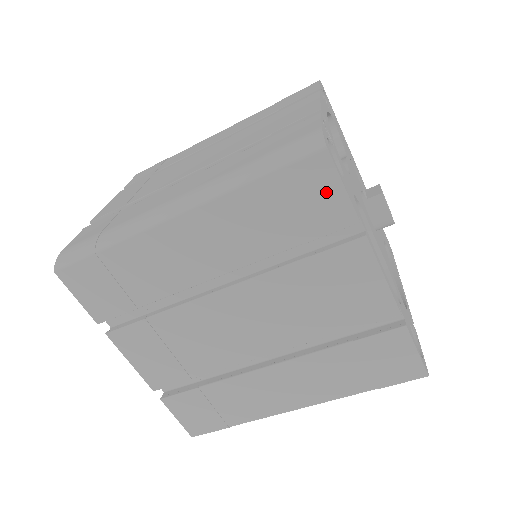
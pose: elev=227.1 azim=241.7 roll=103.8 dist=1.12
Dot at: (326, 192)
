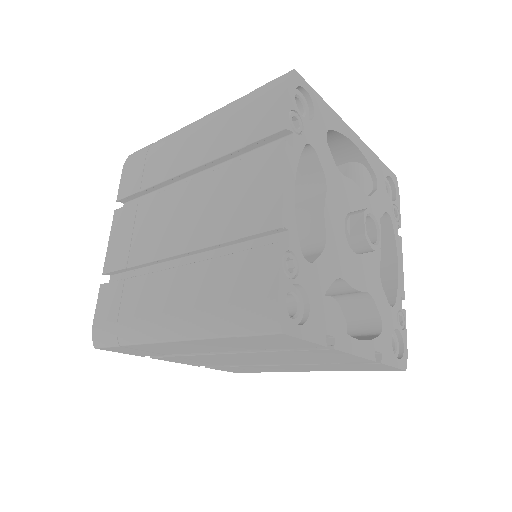
Dot at: (292, 341)
